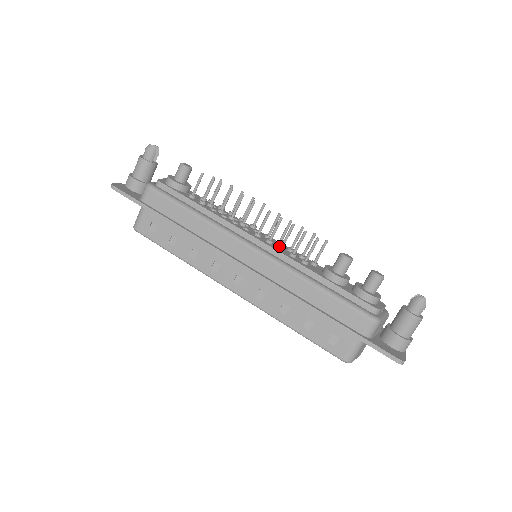
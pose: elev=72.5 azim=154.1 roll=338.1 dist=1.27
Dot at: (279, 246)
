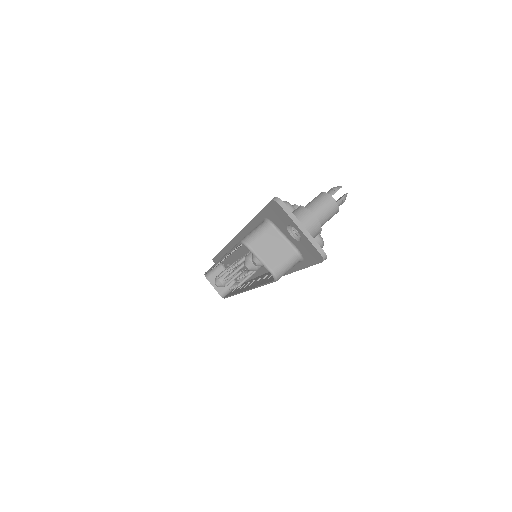
Dot at: occluded
